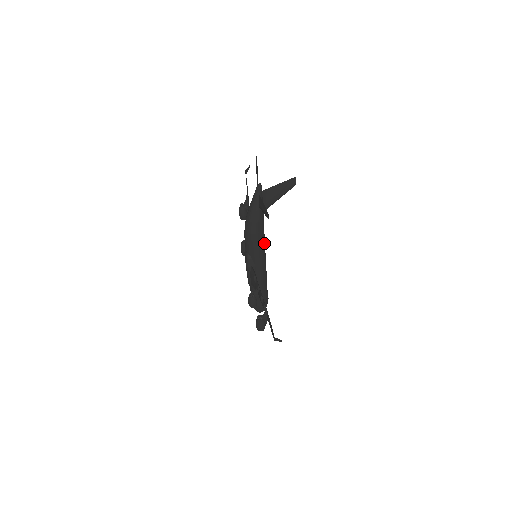
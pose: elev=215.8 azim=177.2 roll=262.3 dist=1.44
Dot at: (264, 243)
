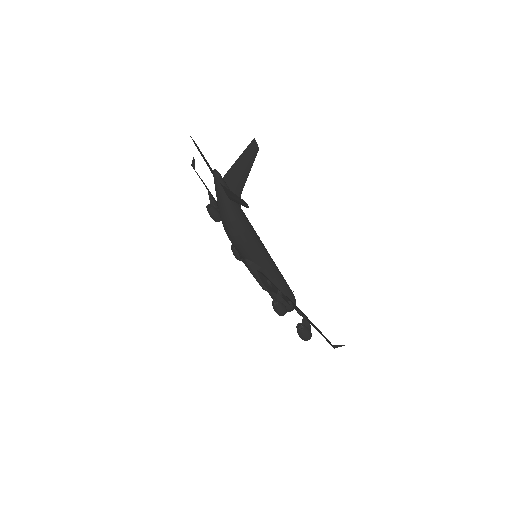
Dot at: (258, 237)
